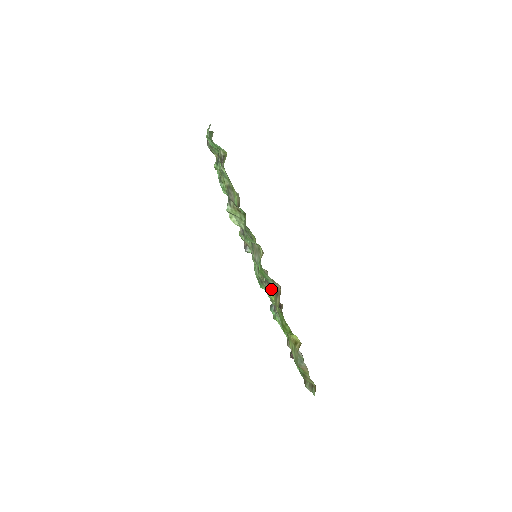
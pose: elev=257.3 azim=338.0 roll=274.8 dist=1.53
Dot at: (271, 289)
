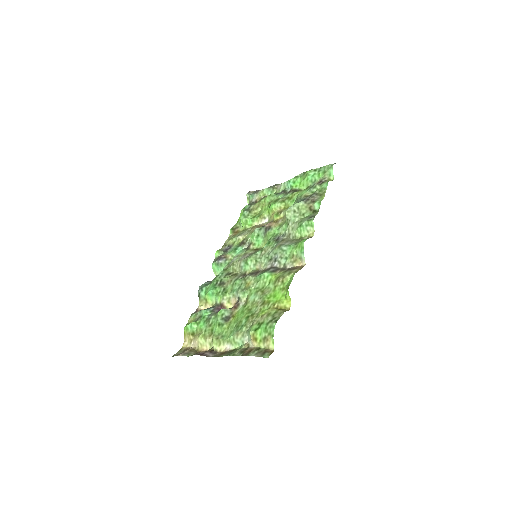
Dot at: (277, 270)
